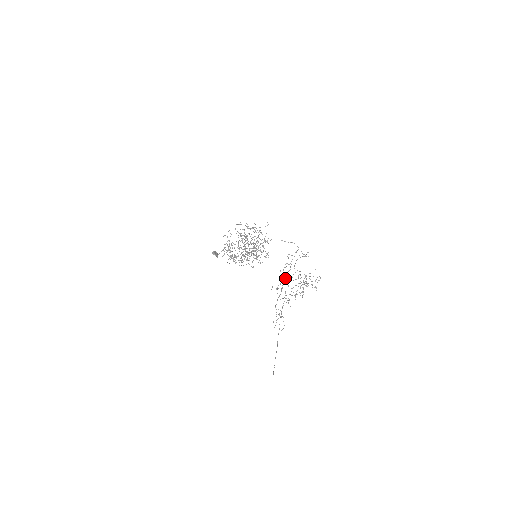
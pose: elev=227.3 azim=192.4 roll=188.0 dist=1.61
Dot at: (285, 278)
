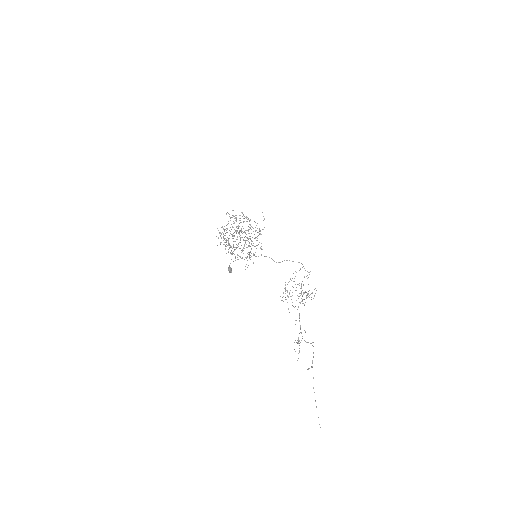
Dot at: occluded
